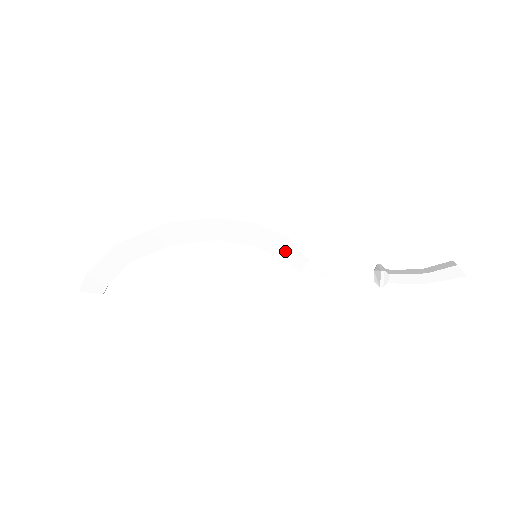
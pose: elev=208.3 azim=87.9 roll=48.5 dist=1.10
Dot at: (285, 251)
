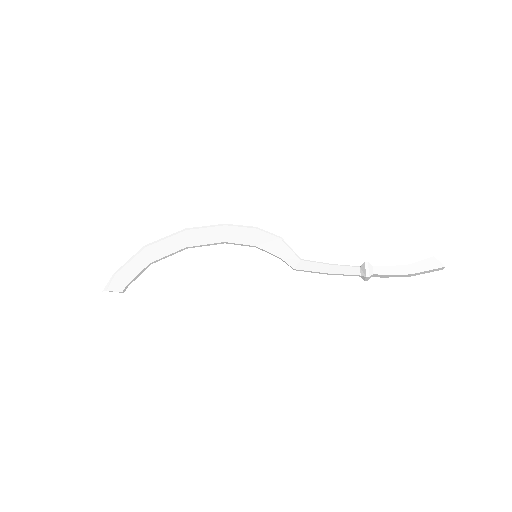
Dot at: (280, 250)
